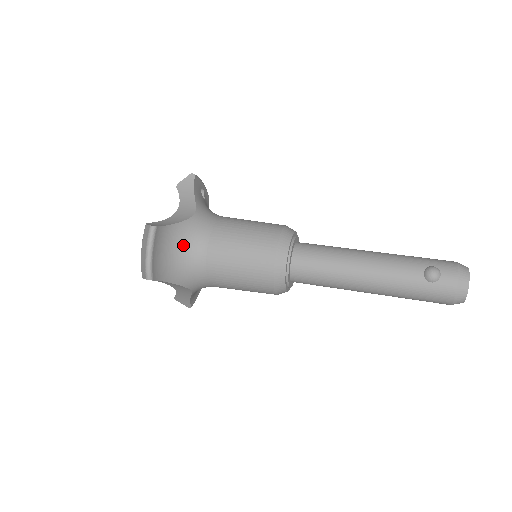
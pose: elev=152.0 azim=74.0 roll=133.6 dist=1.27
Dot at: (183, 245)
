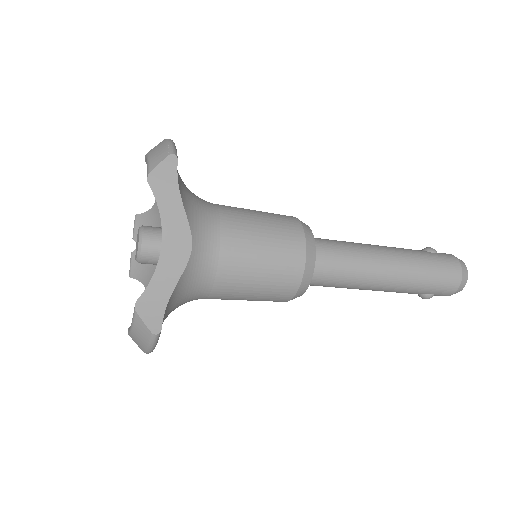
Dot at: occluded
